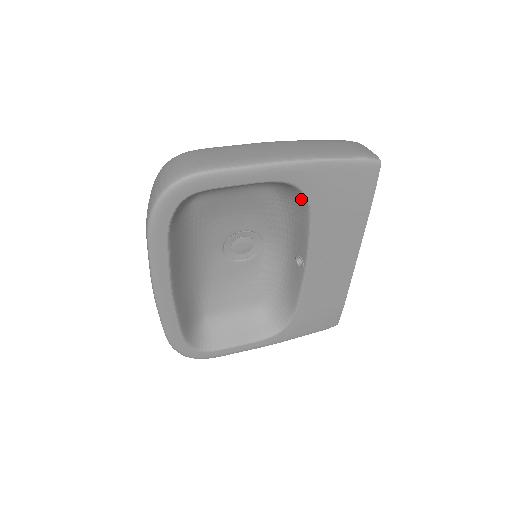
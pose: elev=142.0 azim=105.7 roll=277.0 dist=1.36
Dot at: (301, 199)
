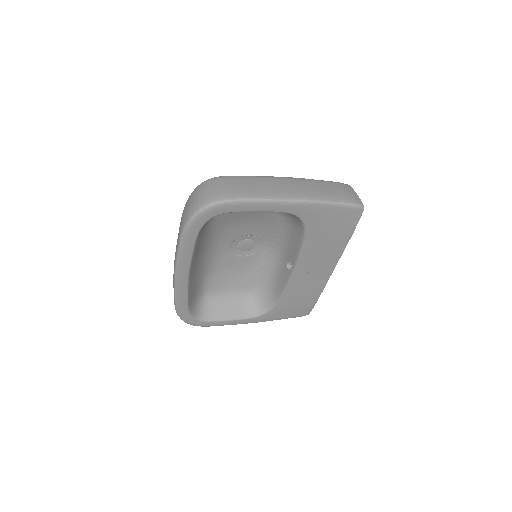
Dot at: (300, 225)
